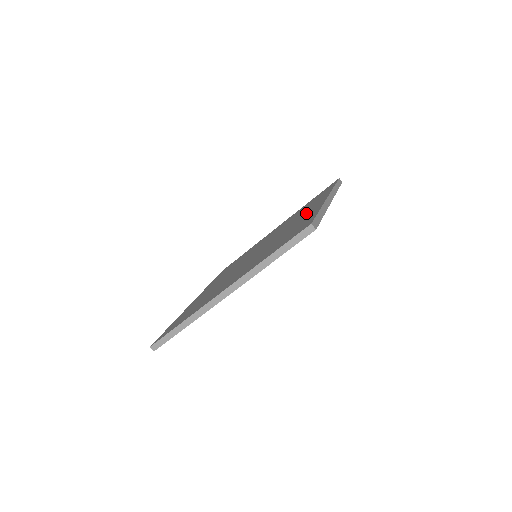
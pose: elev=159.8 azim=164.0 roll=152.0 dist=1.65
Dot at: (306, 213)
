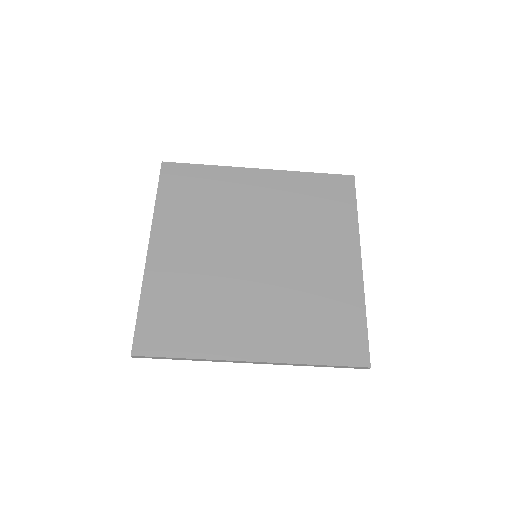
Dot at: (334, 263)
